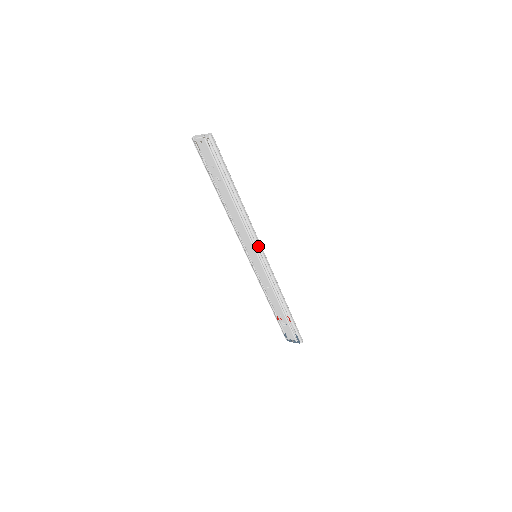
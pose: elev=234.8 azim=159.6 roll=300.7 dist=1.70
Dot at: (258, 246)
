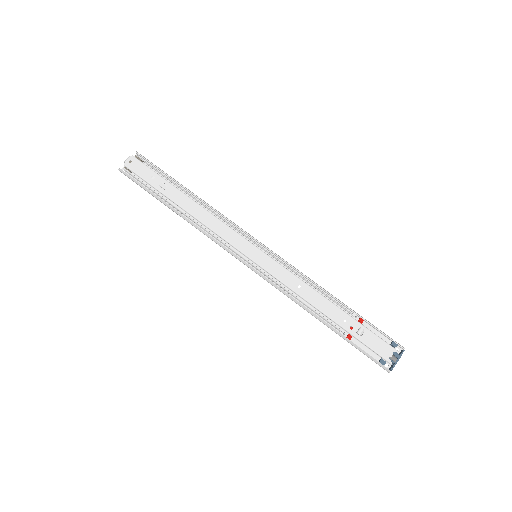
Dot at: (249, 235)
